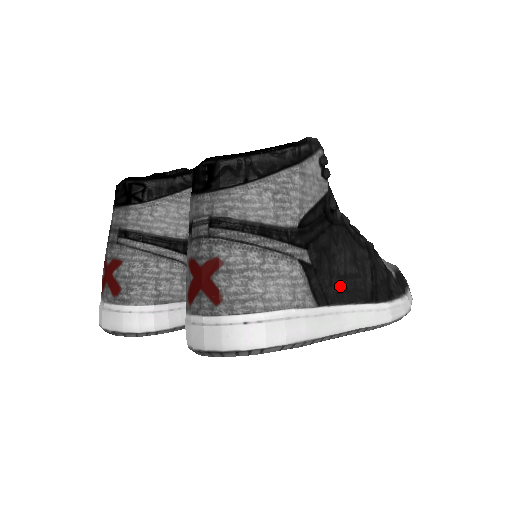
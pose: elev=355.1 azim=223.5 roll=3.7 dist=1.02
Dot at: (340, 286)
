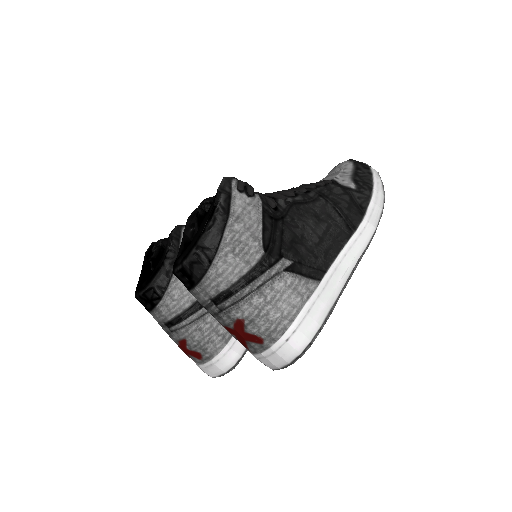
Dot at: (323, 250)
